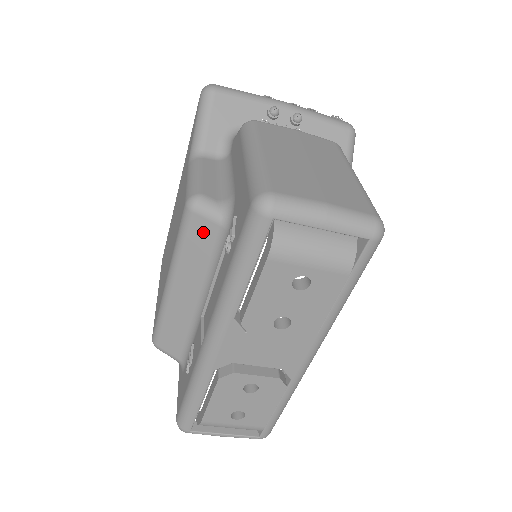
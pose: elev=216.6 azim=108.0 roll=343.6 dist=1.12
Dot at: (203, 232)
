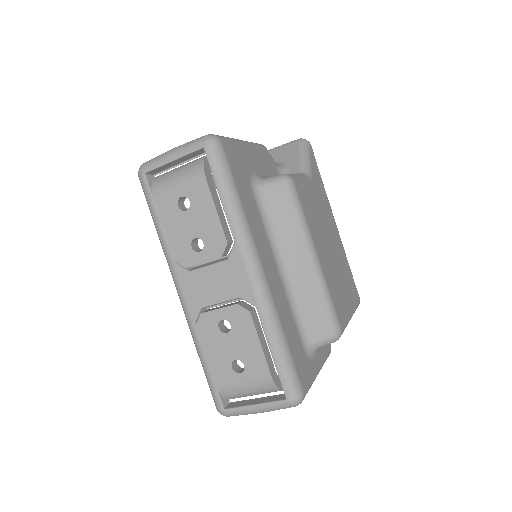
Dot at: occluded
